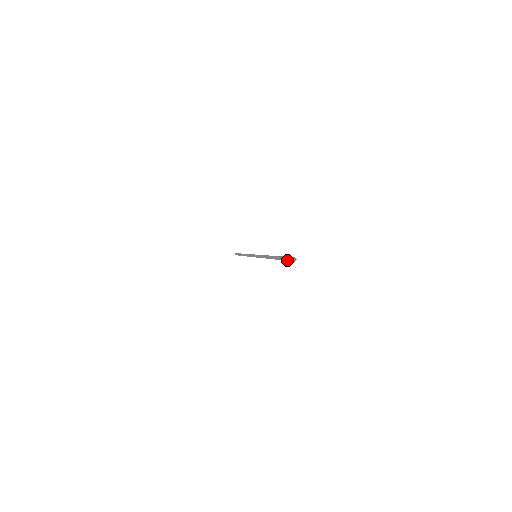
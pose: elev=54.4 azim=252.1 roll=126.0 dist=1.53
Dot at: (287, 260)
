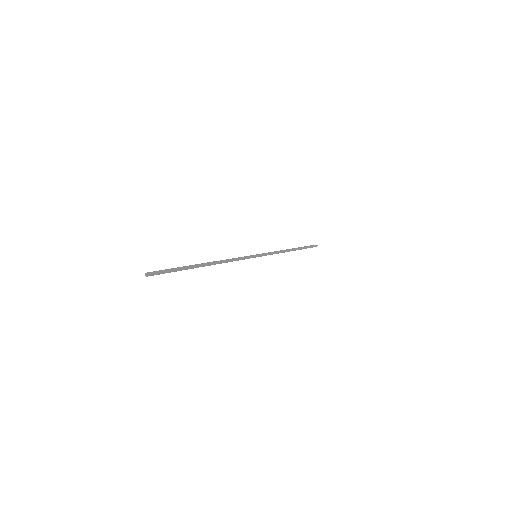
Dot at: (161, 273)
